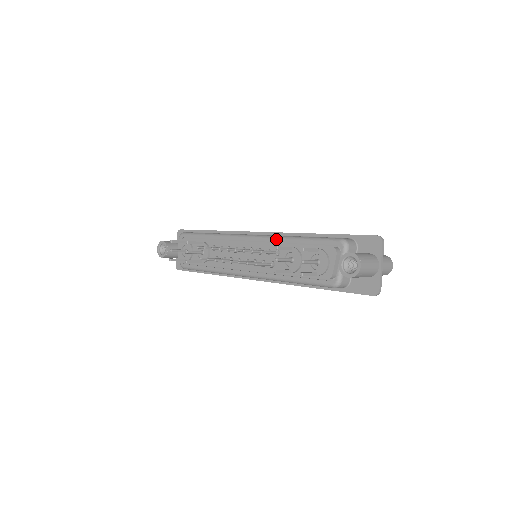
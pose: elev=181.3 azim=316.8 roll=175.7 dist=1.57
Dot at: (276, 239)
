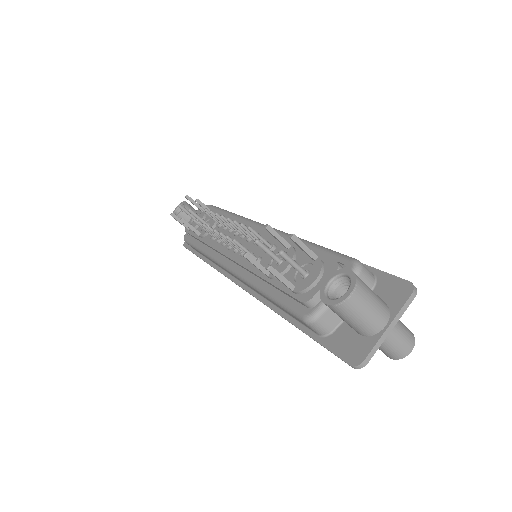
Dot at: (284, 235)
